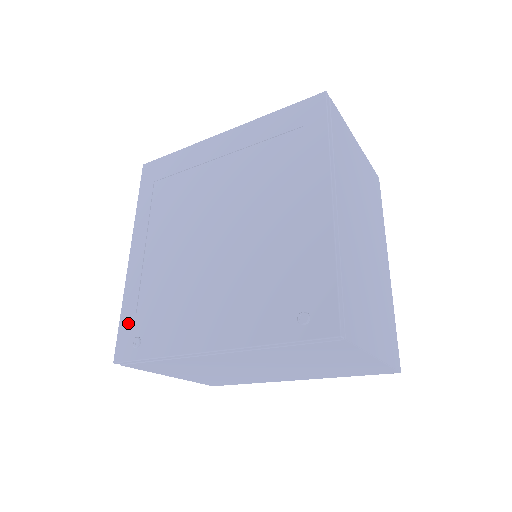
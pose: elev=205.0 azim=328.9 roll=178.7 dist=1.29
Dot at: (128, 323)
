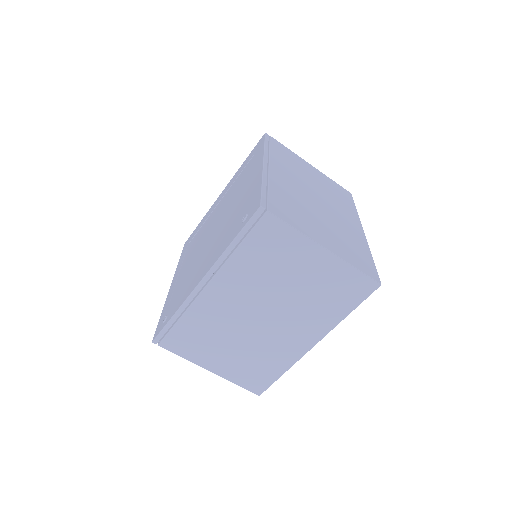
Dot at: (163, 315)
